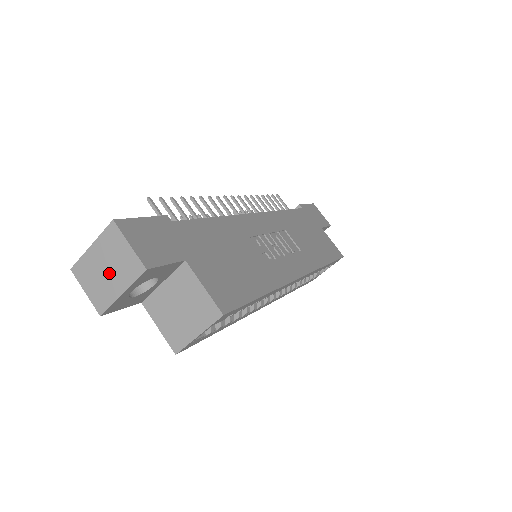
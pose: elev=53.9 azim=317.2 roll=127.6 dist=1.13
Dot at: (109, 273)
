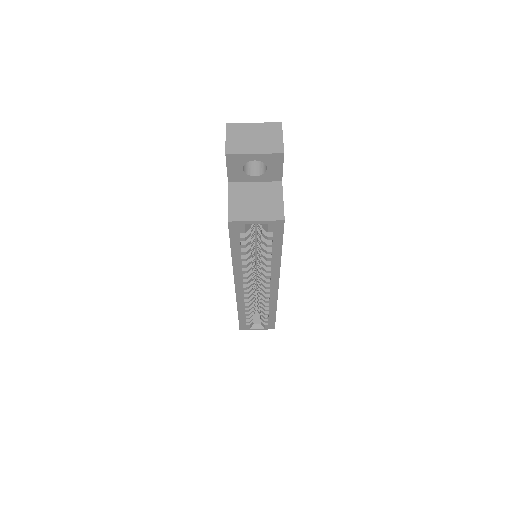
Dot at: (255, 140)
